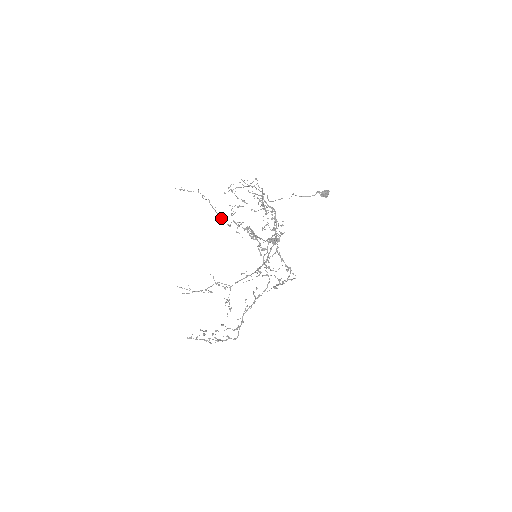
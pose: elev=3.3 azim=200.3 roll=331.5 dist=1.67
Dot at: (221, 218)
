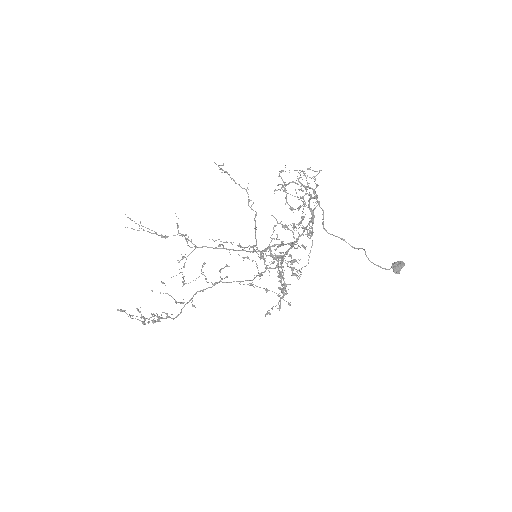
Dot at: occluded
